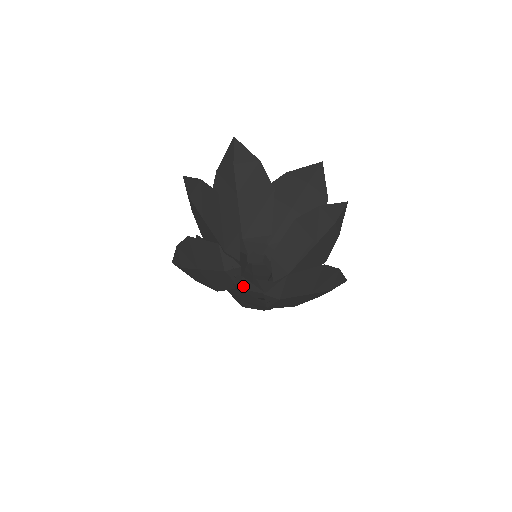
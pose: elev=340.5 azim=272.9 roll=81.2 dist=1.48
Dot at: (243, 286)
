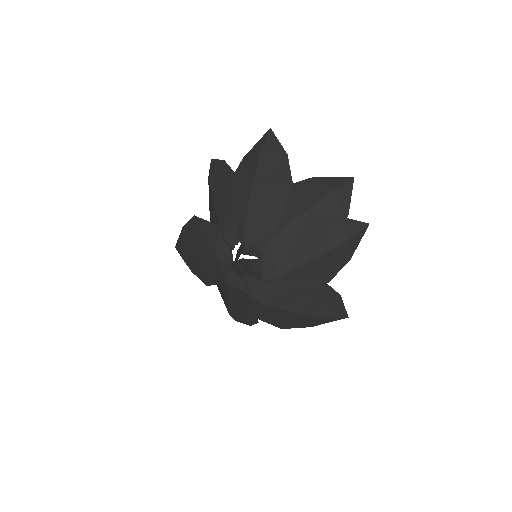
Dot at: (230, 280)
